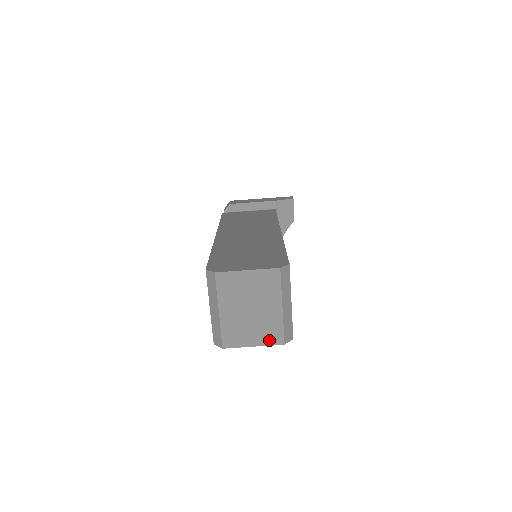
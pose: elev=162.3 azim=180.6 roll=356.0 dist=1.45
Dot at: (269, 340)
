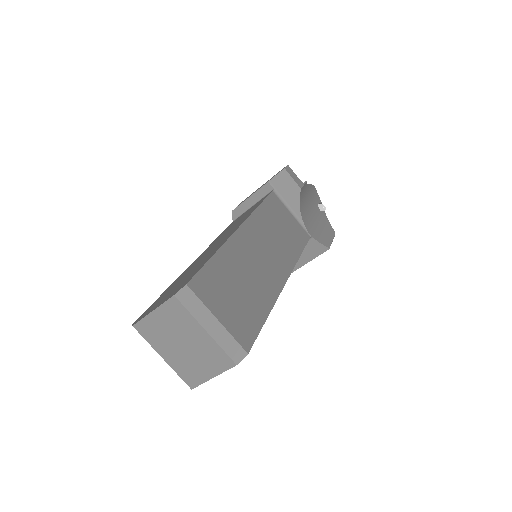
Dot at: (221, 366)
